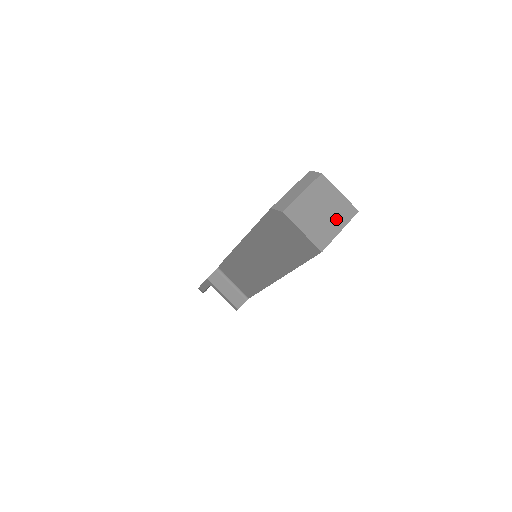
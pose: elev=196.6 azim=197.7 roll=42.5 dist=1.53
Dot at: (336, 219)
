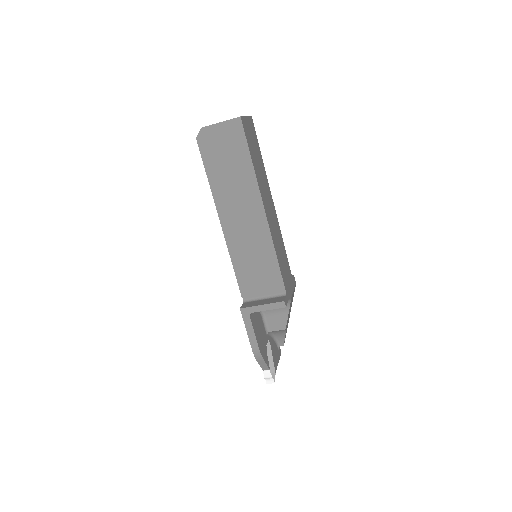
Dot at: occluded
